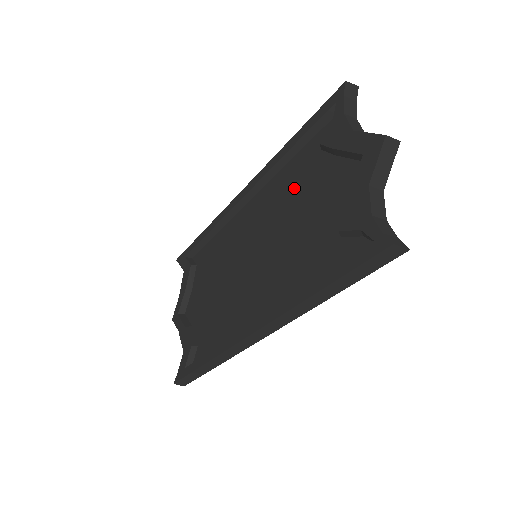
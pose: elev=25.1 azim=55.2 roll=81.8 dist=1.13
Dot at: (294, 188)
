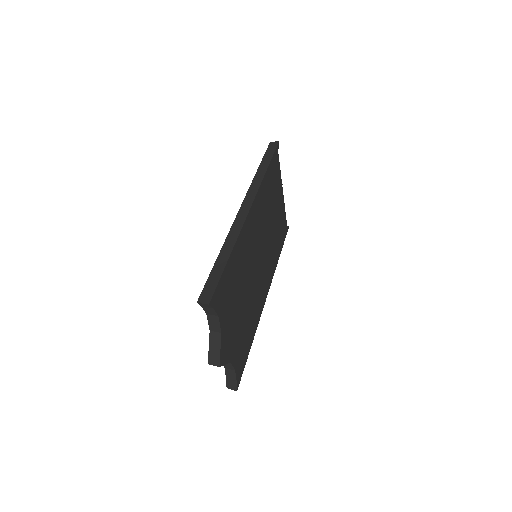
Dot at: occluded
